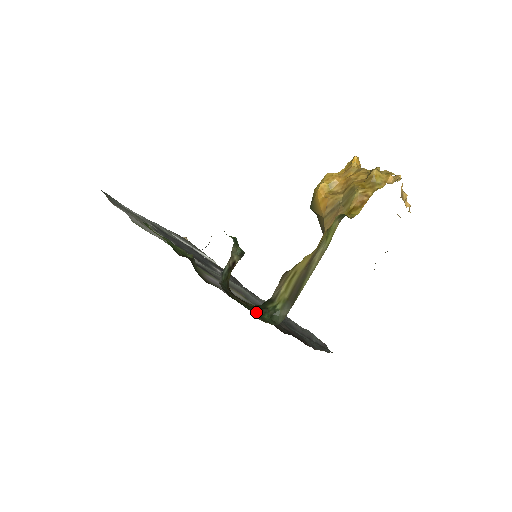
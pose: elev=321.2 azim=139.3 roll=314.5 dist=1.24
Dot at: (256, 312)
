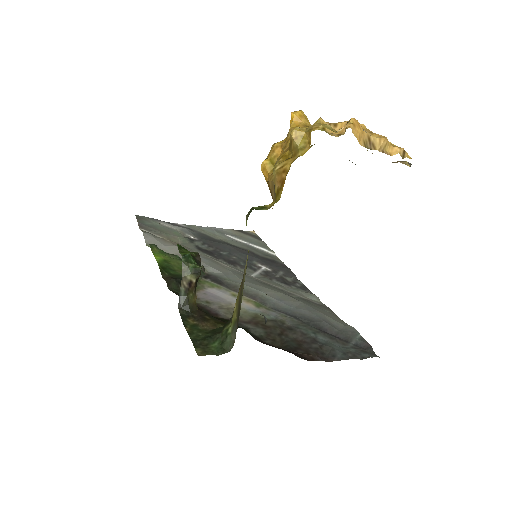
Dot at: (203, 341)
